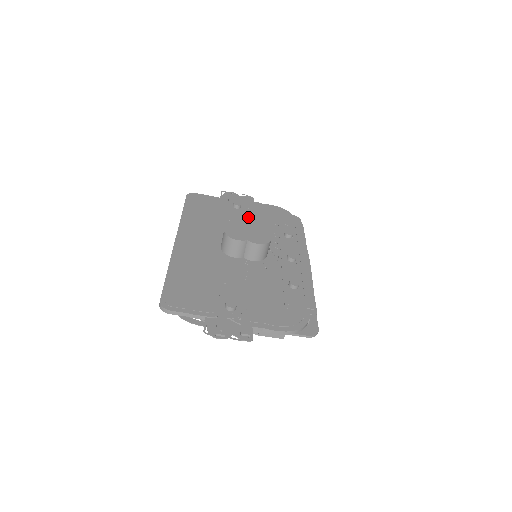
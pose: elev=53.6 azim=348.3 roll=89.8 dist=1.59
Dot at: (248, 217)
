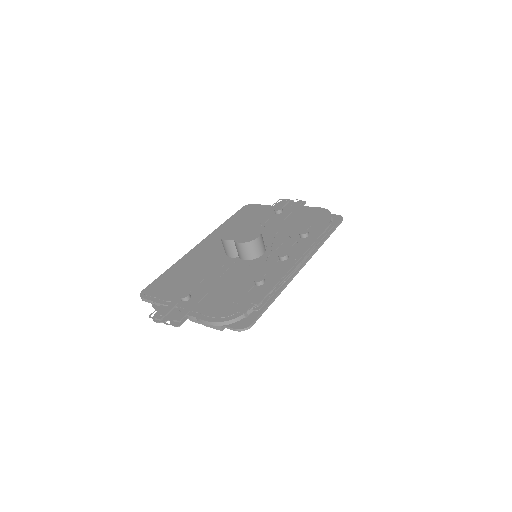
Dot at: (280, 221)
